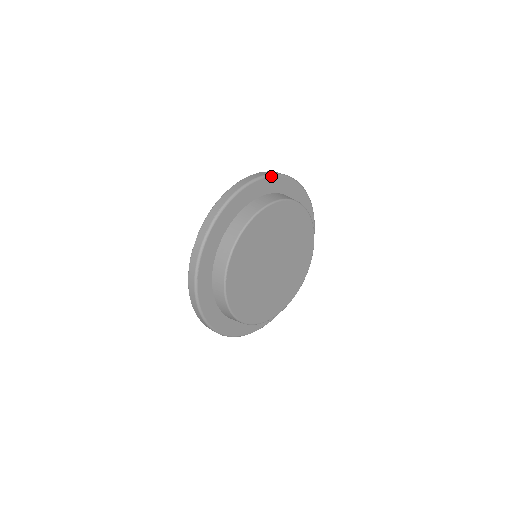
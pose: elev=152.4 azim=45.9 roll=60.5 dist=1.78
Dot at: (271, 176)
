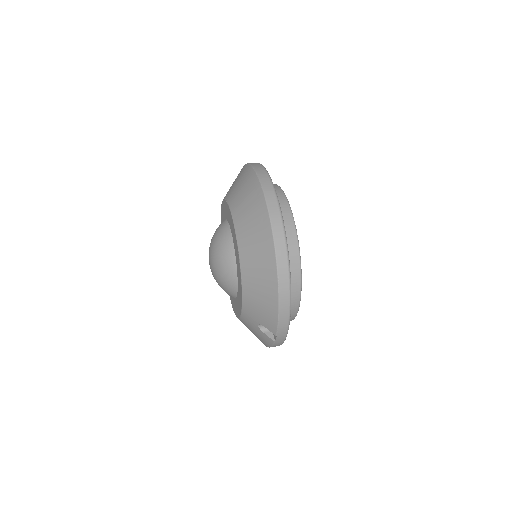
Dot at: occluded
